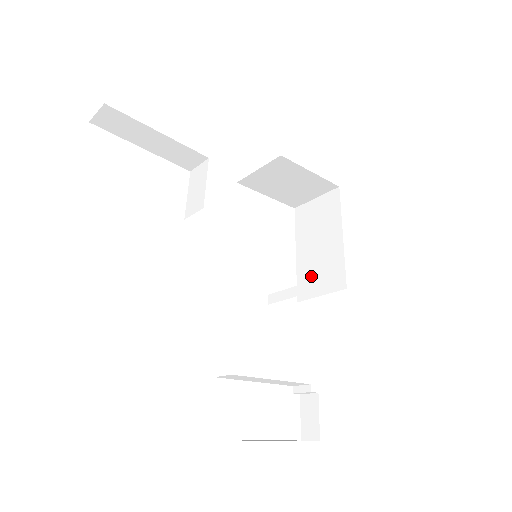
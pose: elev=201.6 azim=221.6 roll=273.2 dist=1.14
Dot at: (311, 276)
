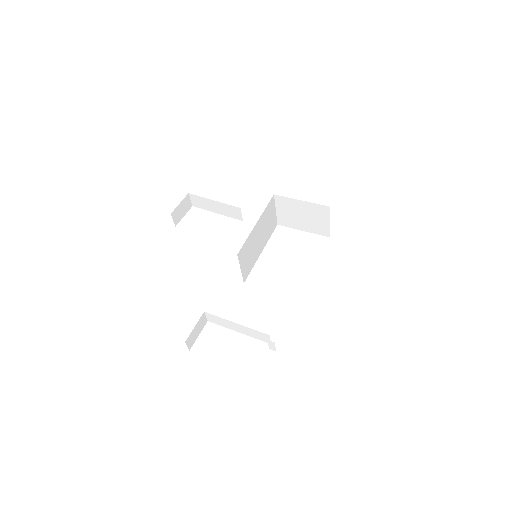
Dot at: occluded
